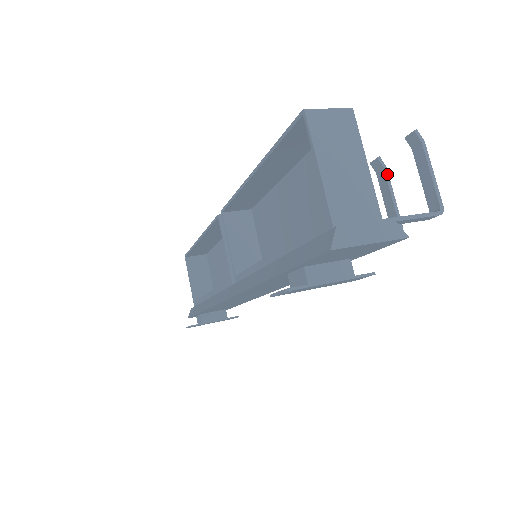
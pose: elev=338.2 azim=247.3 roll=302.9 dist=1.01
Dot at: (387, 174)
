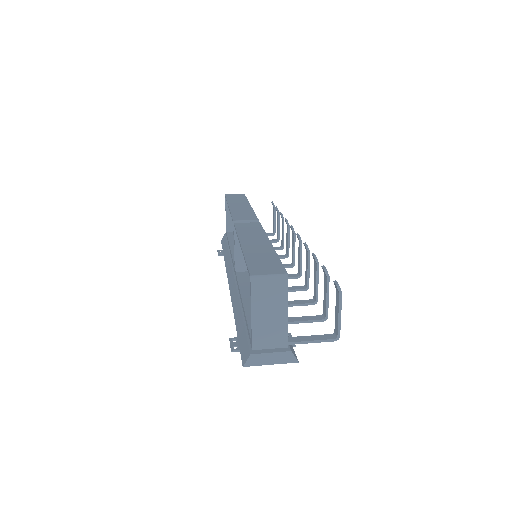
Dot at: (328, 282)
